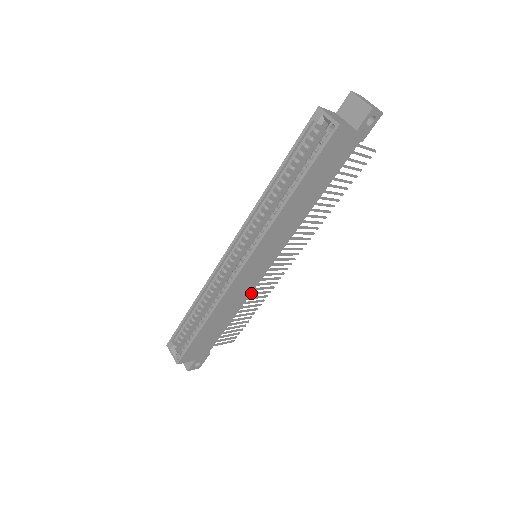
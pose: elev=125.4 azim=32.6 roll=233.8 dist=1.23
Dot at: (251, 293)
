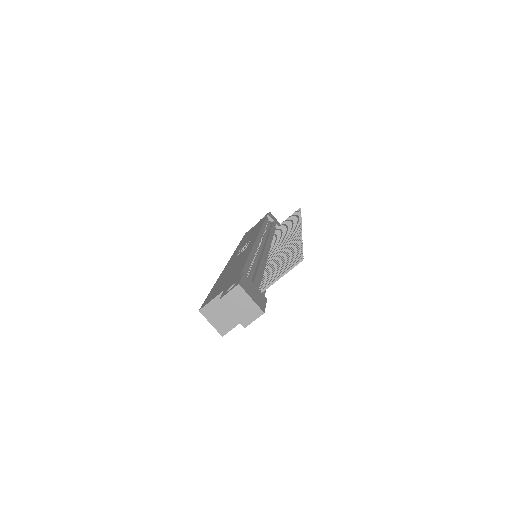
Dot at: occluded
